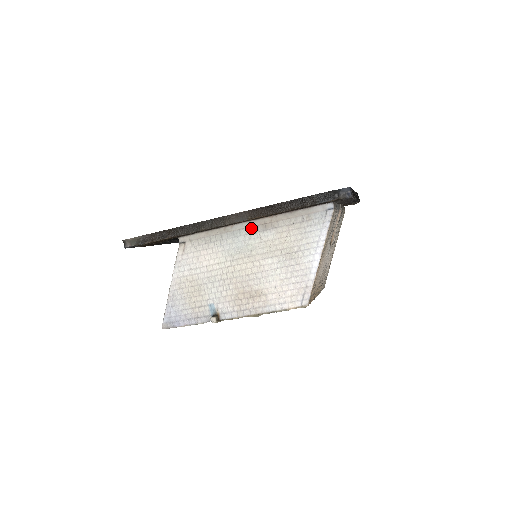
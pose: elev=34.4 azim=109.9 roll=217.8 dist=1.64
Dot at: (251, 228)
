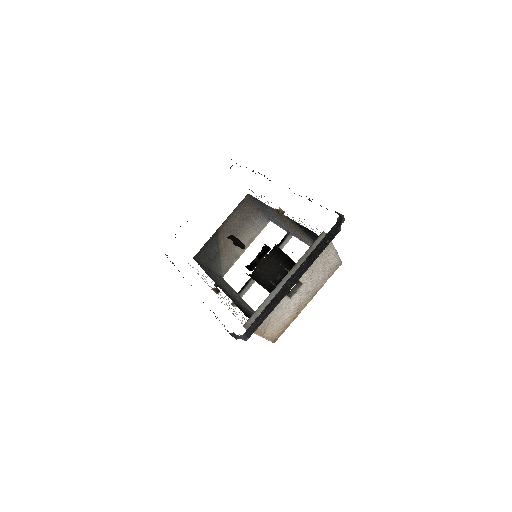
Dot at: (214, 288)
